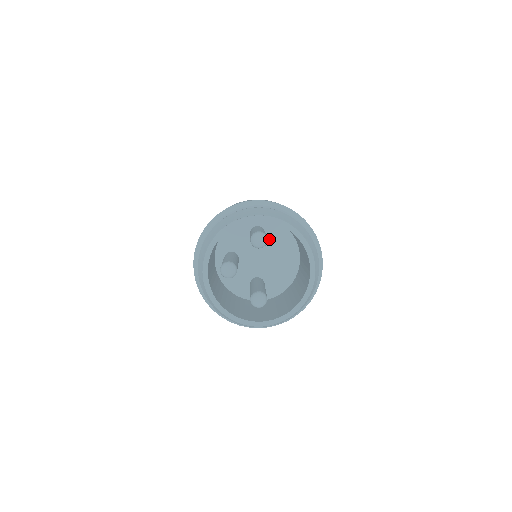
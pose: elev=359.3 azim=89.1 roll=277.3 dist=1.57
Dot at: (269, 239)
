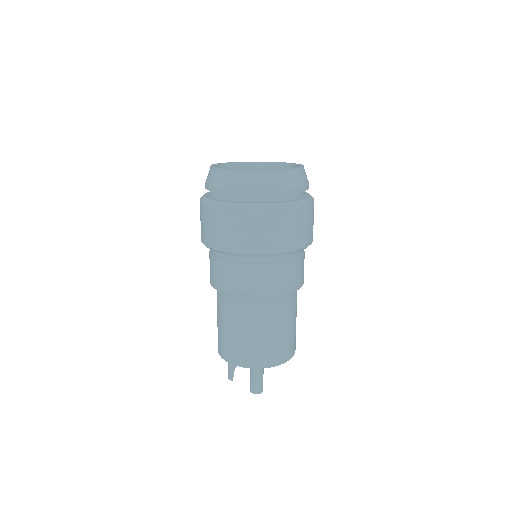
Dot at: occluded
